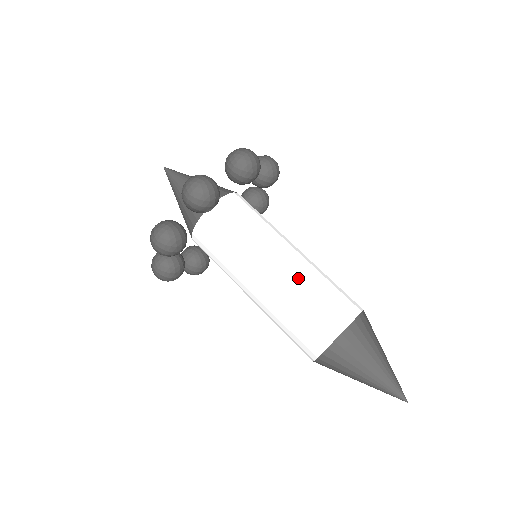
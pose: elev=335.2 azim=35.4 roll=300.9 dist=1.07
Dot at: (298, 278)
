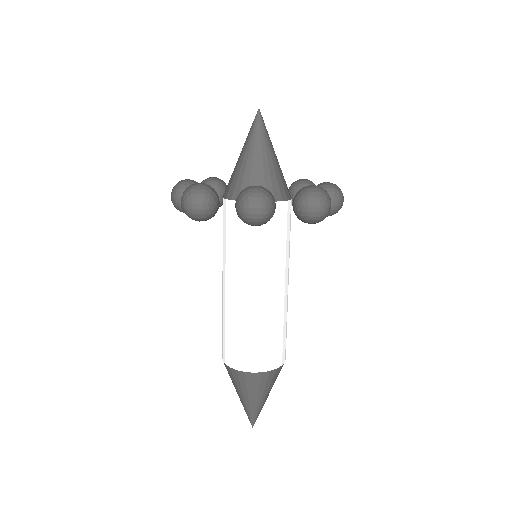
Dot at: (238, 313)
